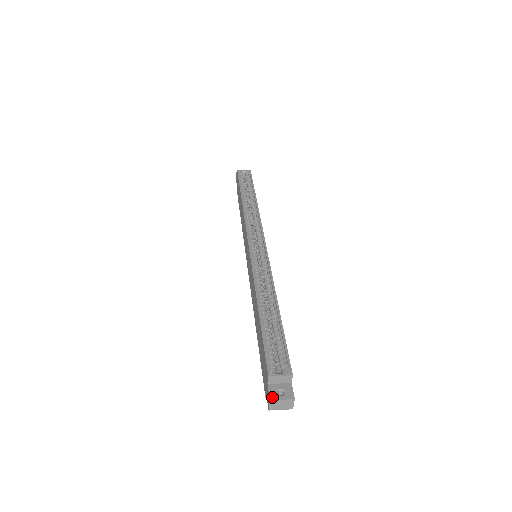
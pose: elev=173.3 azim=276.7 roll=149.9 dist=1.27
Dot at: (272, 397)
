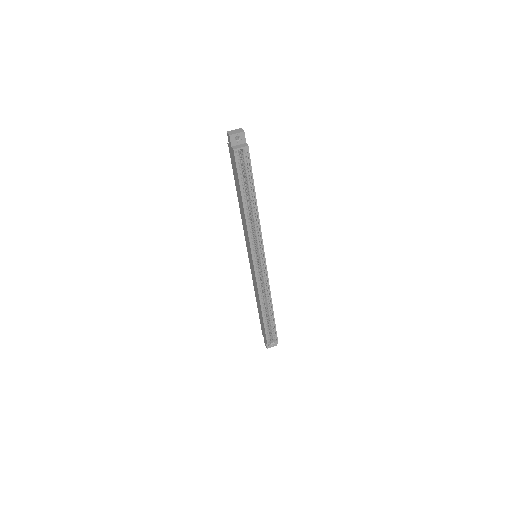
Dot at: occluded
